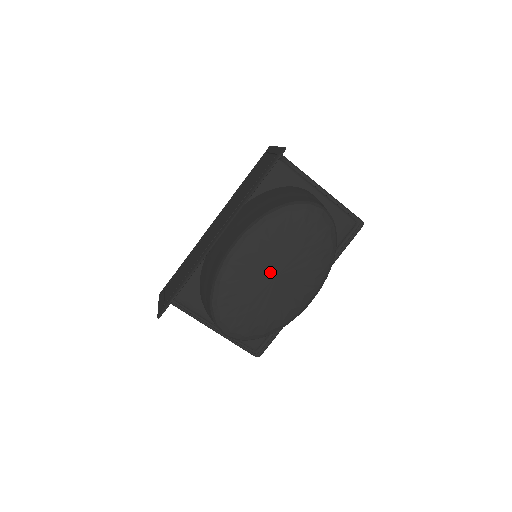
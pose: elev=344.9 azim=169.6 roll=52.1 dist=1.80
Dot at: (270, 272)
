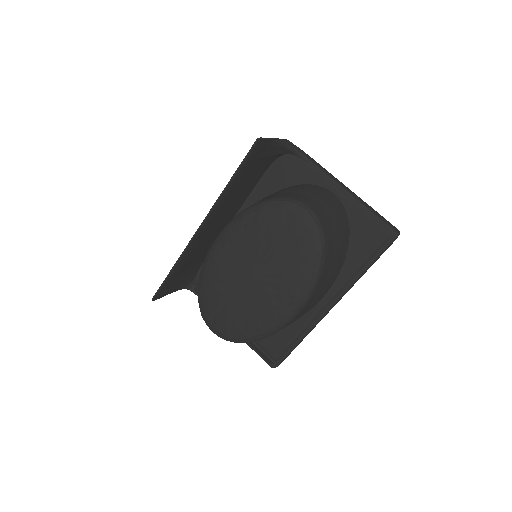
Dot at: (245, 272)
